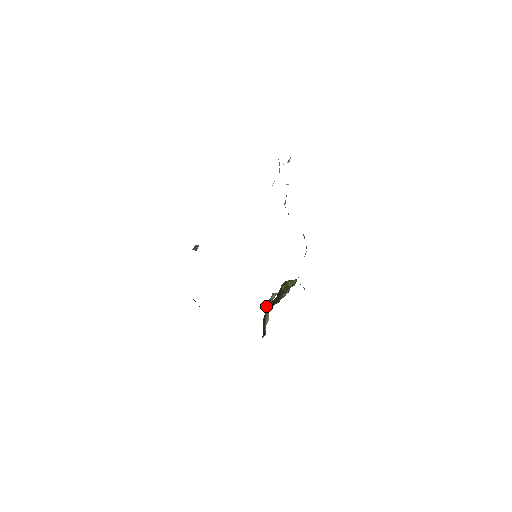
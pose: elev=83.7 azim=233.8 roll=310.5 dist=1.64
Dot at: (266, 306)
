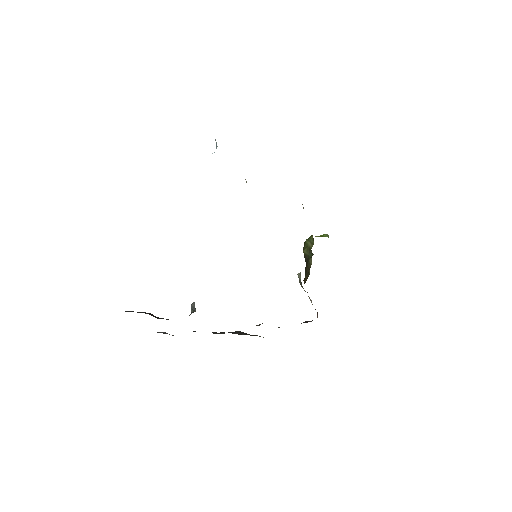
Dot at: (301, 286)
